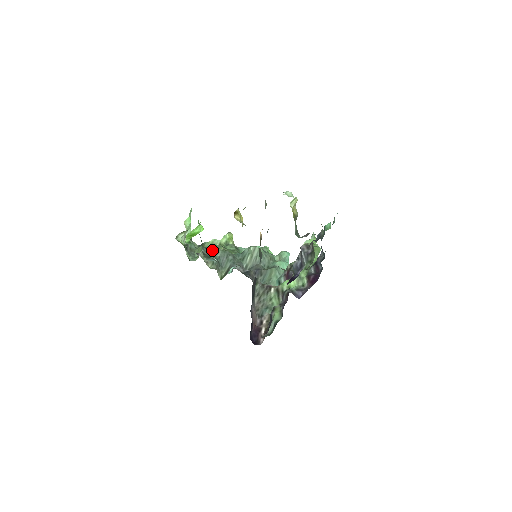
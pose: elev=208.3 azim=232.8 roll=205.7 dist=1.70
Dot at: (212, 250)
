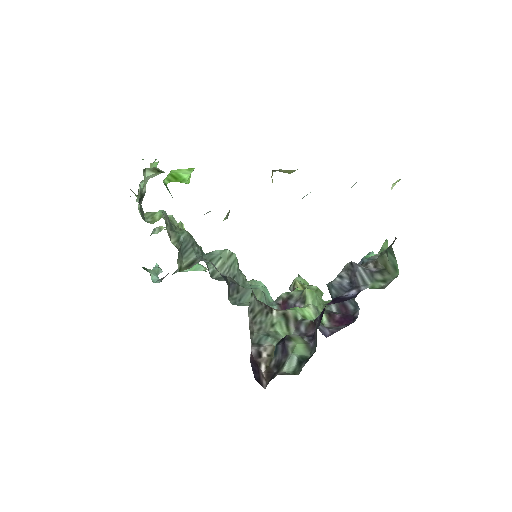
Dot at: (174, 225)
